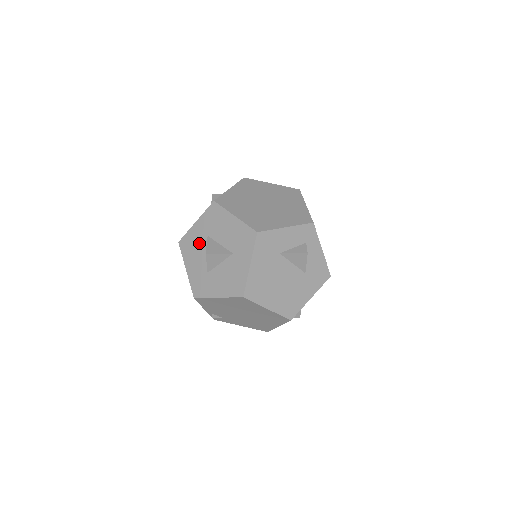
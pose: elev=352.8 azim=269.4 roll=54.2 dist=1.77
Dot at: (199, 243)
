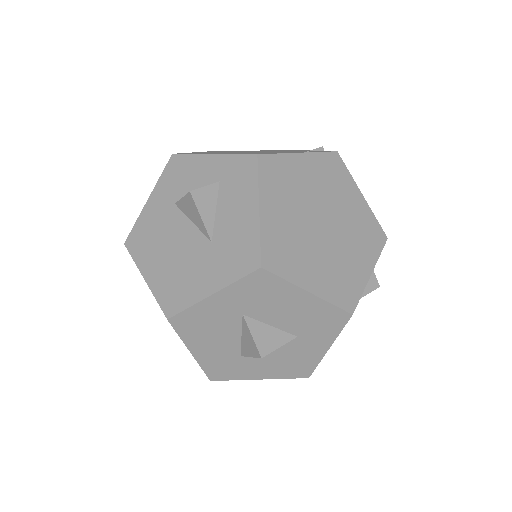
Dot at: (222, 323)
